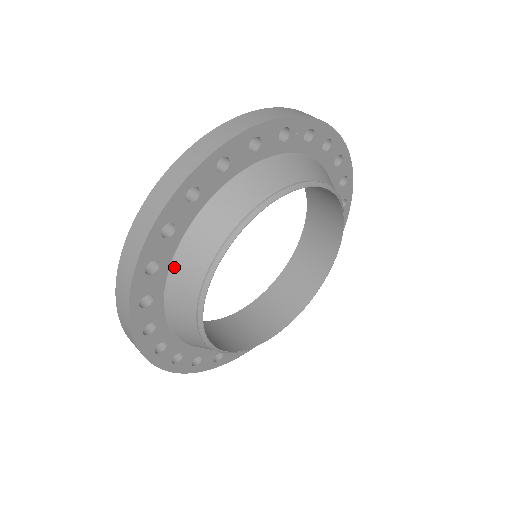
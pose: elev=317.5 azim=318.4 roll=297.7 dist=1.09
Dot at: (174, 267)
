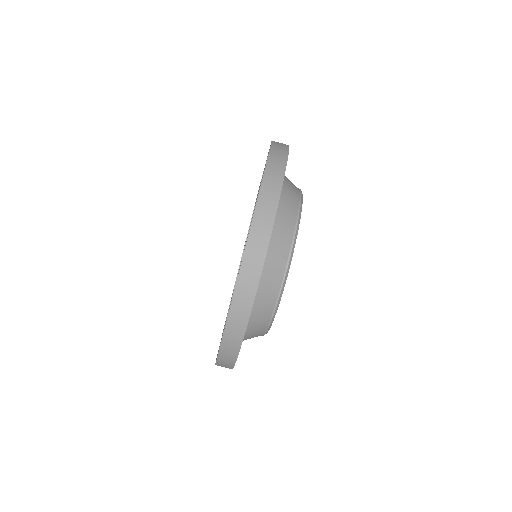
Dot at: (247, 326)
